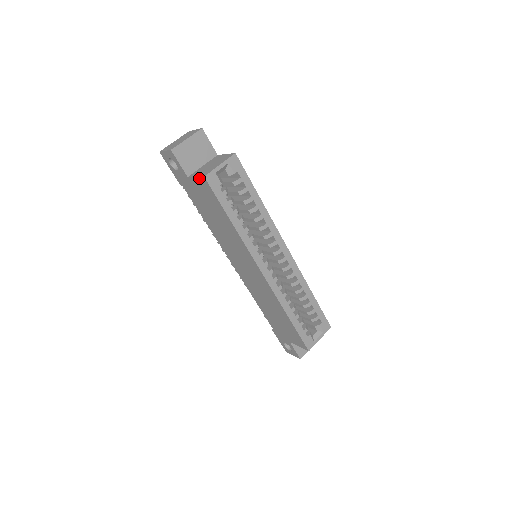
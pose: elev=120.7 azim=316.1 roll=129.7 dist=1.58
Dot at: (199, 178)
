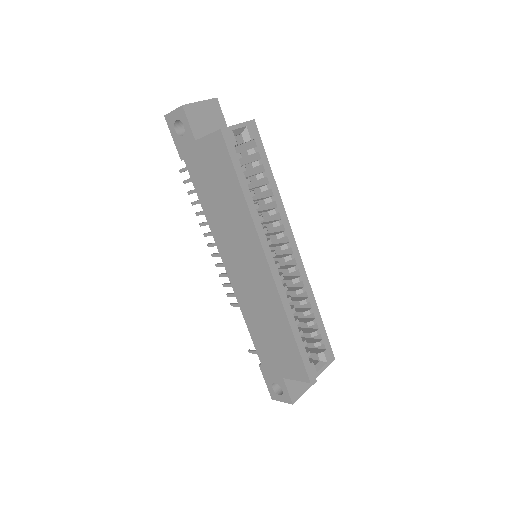
Dot at: (212, 135)
